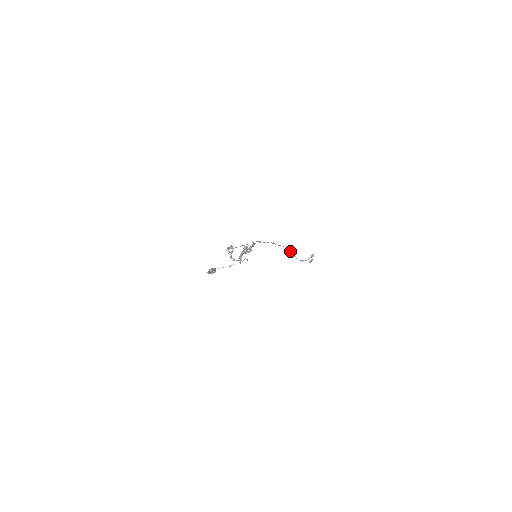
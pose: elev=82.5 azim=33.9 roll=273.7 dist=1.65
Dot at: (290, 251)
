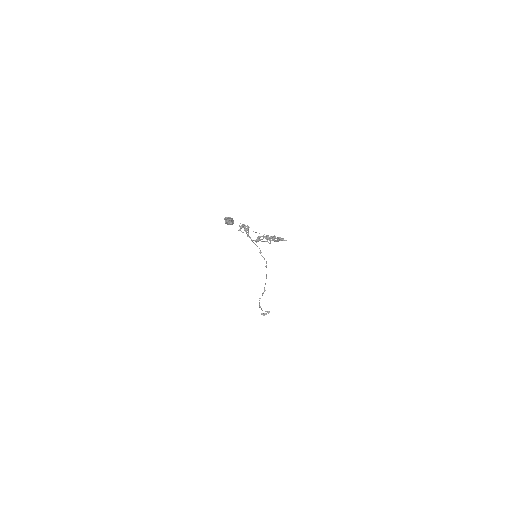
Dot at: occluded
